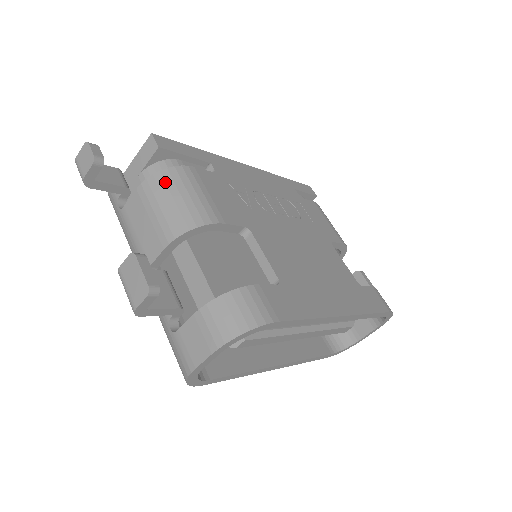
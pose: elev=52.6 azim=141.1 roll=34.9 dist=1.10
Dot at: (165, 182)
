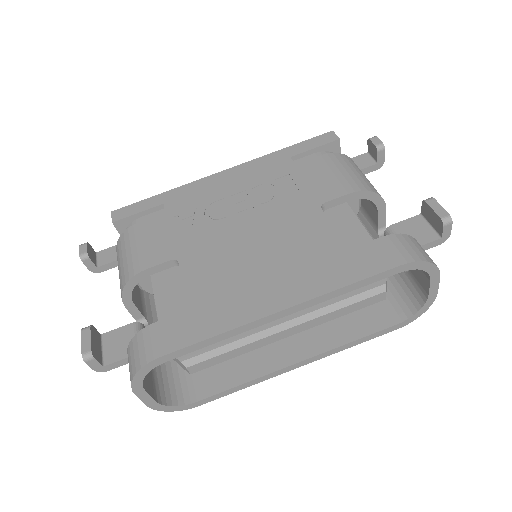
Dot at: (118, 250)
